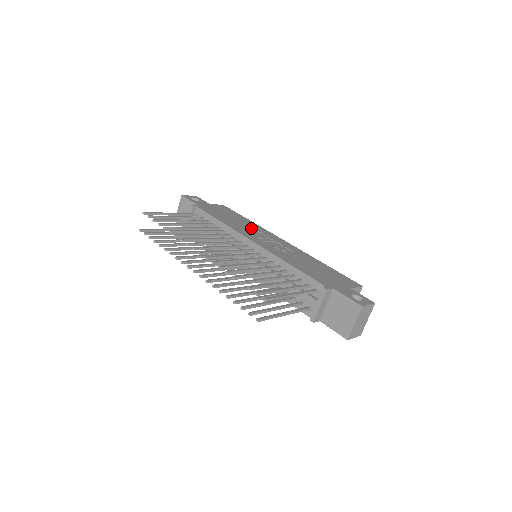
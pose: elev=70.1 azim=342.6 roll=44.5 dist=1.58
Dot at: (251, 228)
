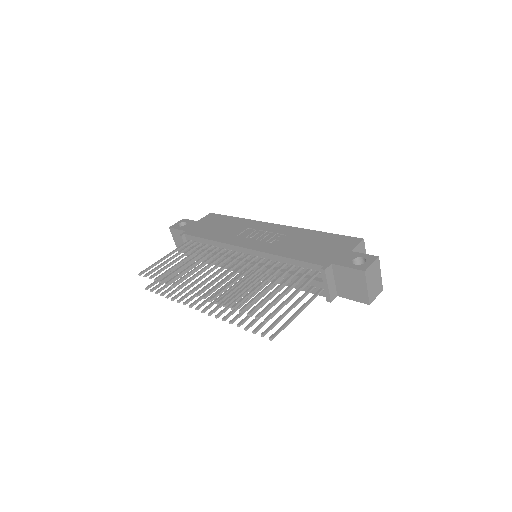
Dot at: (240, 229)
